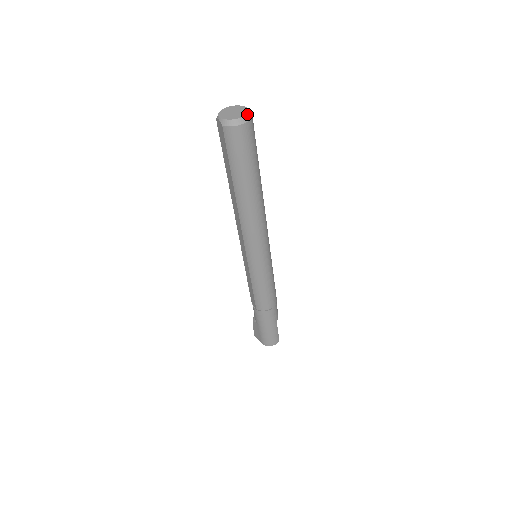
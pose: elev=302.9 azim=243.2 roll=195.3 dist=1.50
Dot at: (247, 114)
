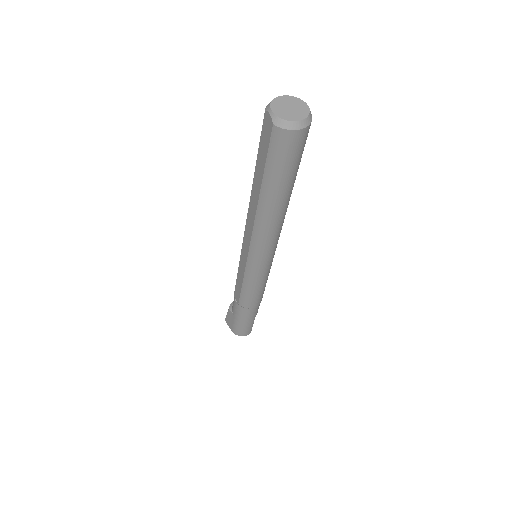
Dot at: (308, 116)
